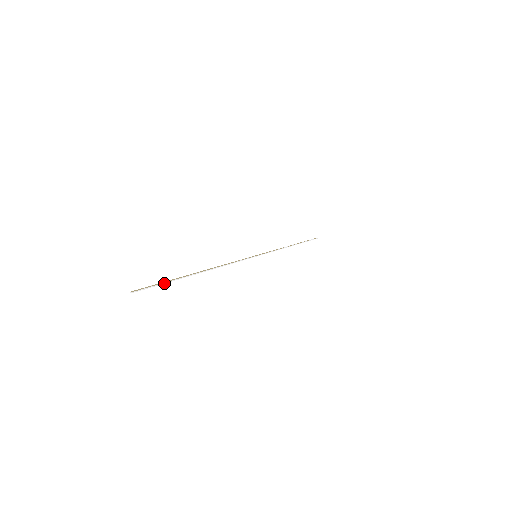
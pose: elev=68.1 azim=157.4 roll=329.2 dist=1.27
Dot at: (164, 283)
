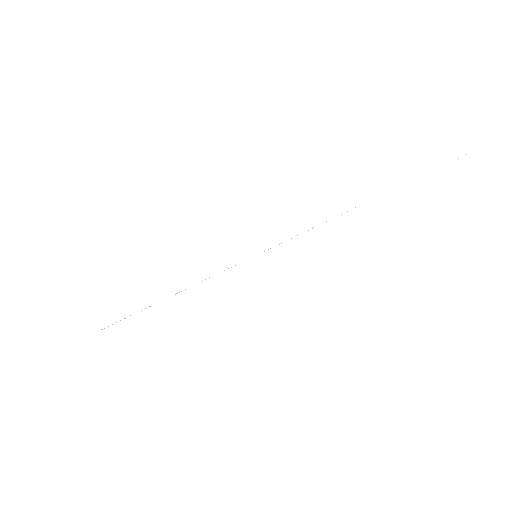
Dot at: (118, 322)
